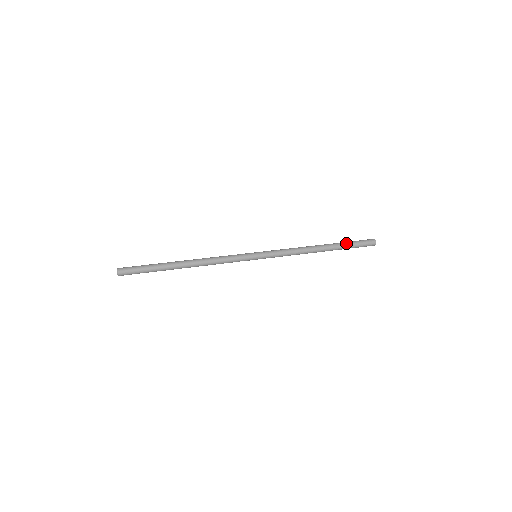
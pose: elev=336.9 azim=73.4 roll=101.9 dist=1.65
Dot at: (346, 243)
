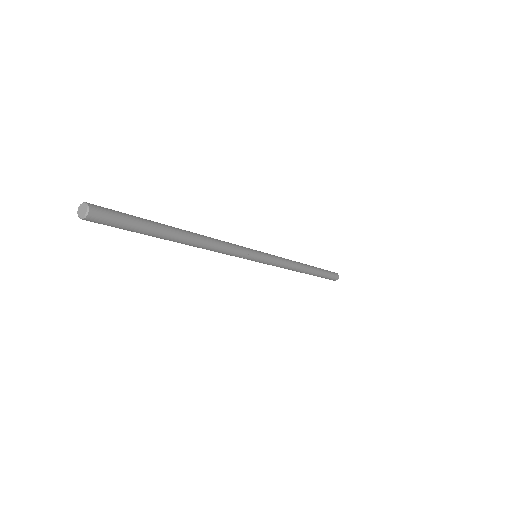
Dot at: (323, 271)
